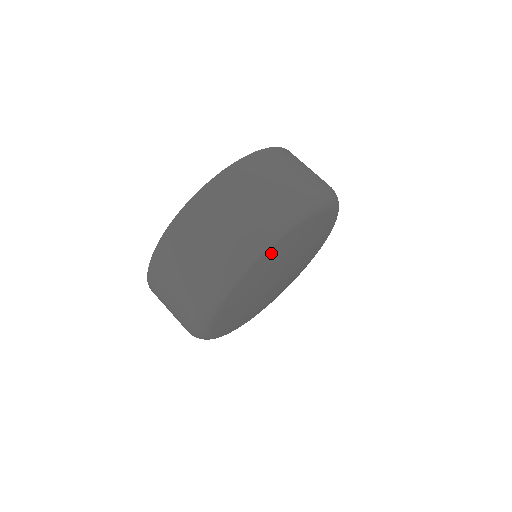
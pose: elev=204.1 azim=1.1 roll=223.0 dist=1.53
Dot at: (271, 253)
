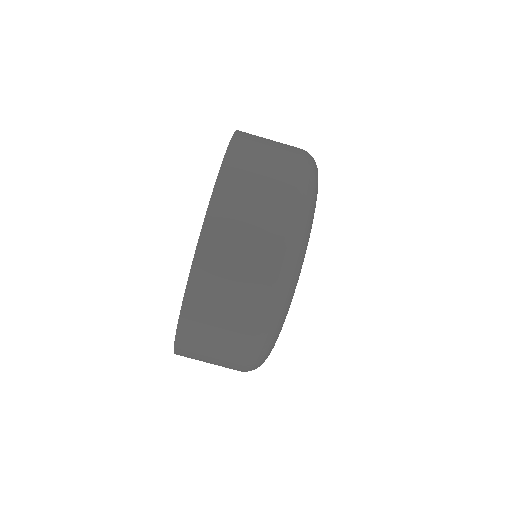
Dot at: occluded
